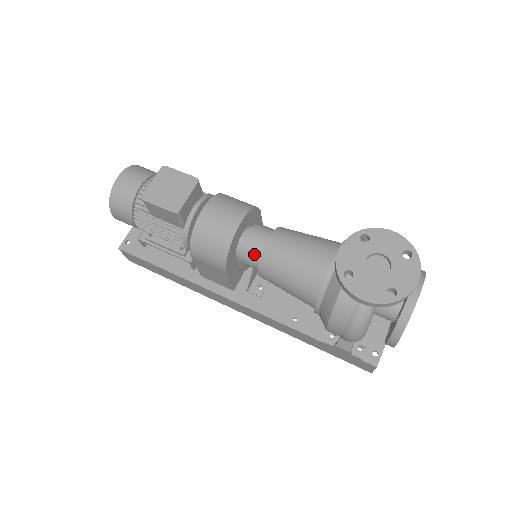
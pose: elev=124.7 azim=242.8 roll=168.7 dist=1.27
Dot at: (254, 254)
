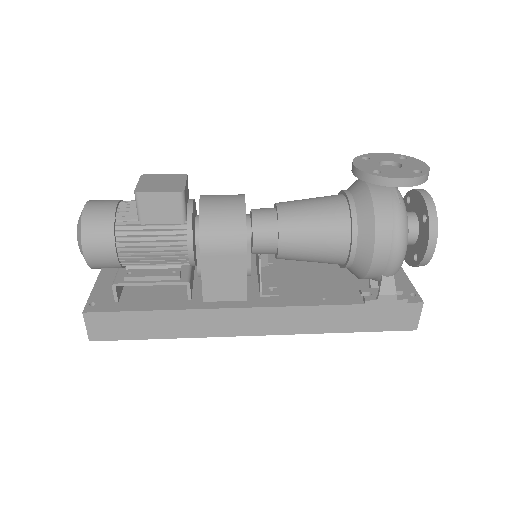
Dot at: (268, 223)
